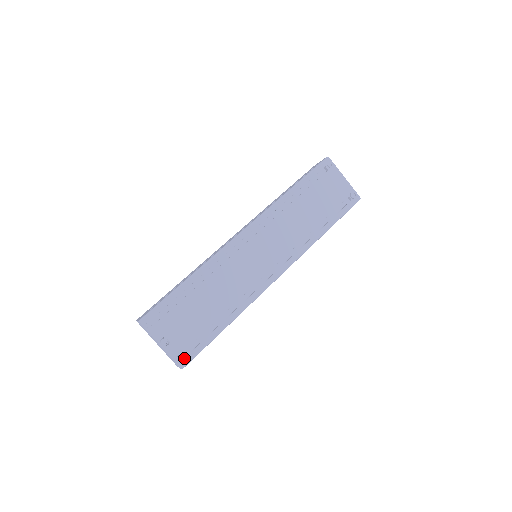
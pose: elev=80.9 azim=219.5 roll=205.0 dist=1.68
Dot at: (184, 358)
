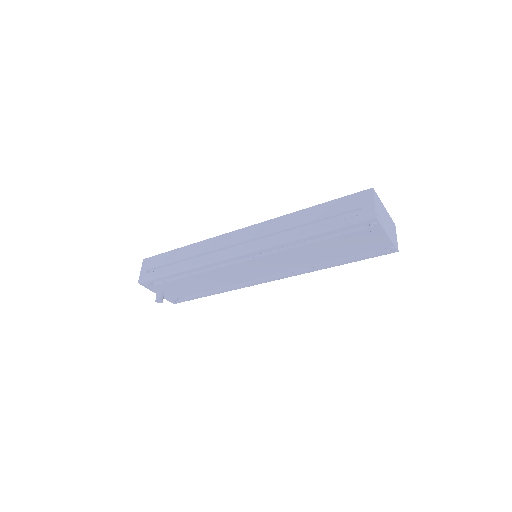
Dot at: (176, 301)
